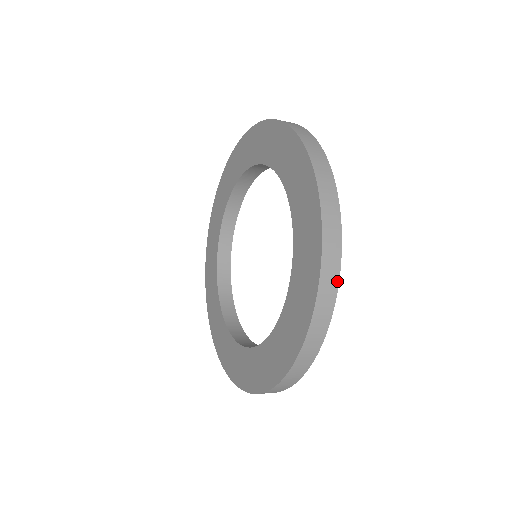
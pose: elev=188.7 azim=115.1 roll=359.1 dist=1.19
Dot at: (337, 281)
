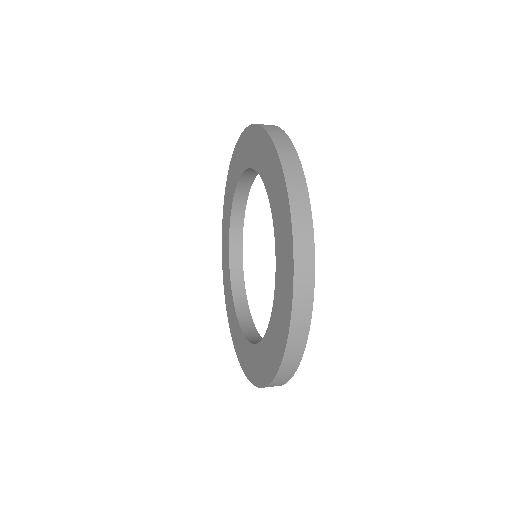
Dot at: (302, 173)
